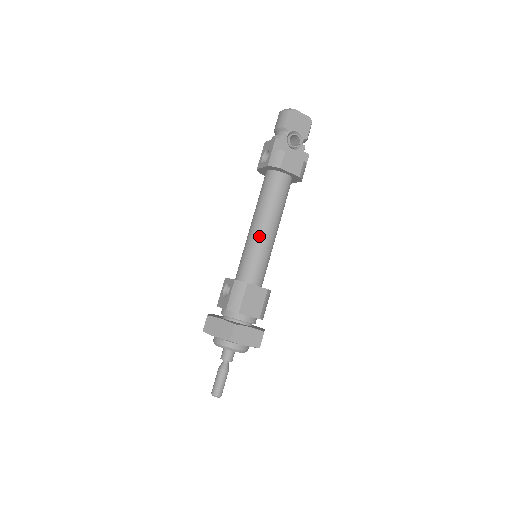
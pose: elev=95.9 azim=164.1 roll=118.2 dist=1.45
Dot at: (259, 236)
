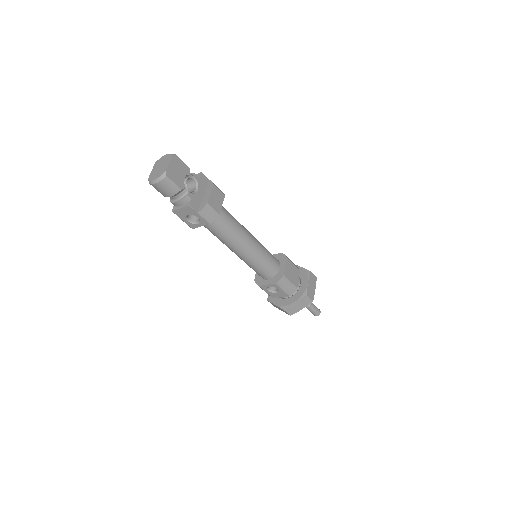
Dot at: (253, 252)
